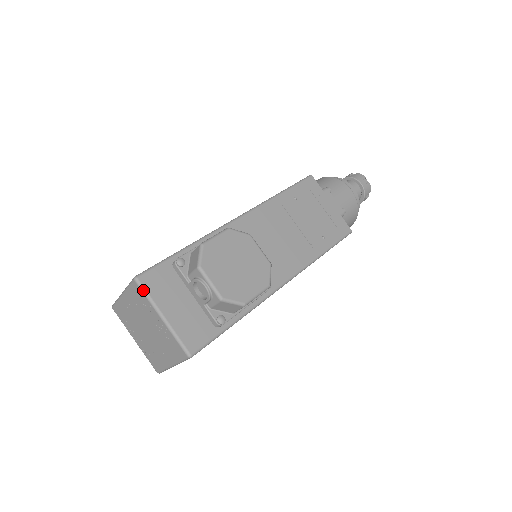
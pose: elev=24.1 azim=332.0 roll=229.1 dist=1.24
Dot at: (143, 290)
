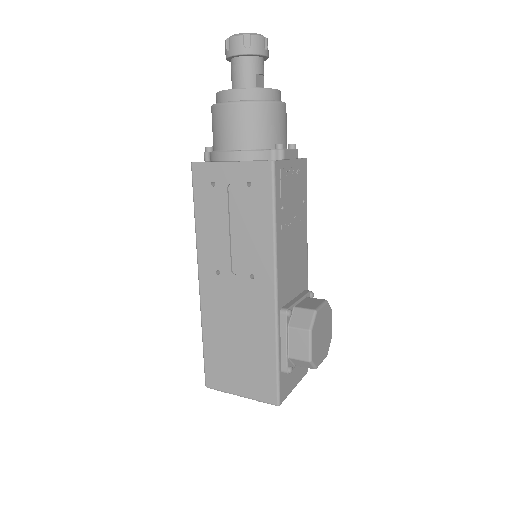
Dot at: occluded
